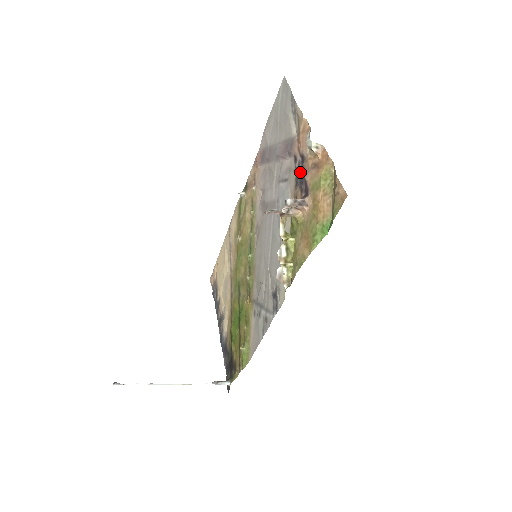
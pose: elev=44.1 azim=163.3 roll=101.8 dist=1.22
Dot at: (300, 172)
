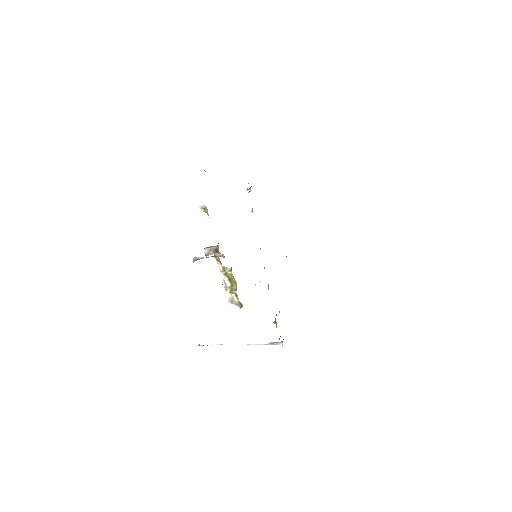
Dot at: occluded
